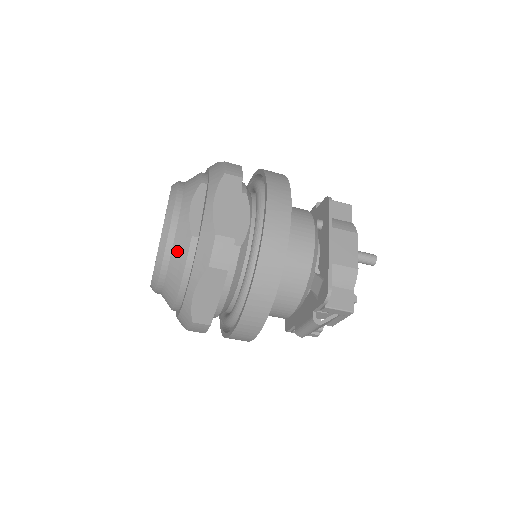
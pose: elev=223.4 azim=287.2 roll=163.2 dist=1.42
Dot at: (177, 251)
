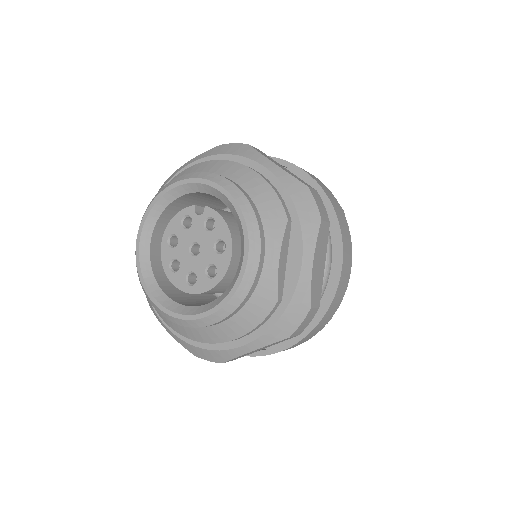
Dot at: (251, 310)
